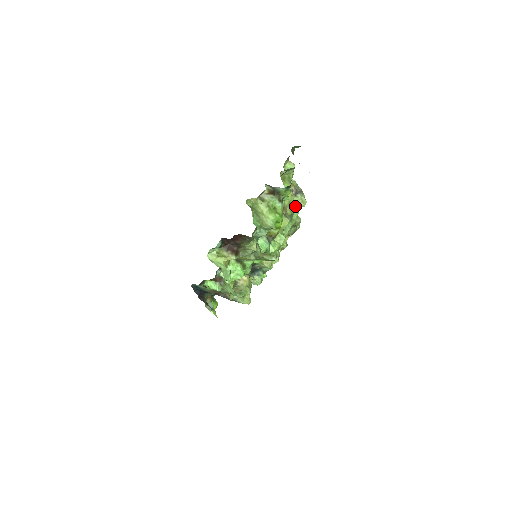
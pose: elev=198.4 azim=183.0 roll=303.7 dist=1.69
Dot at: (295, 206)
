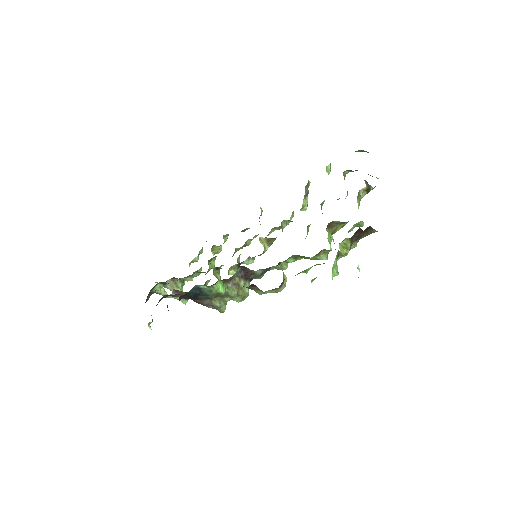
Dot at: (301, 208)
